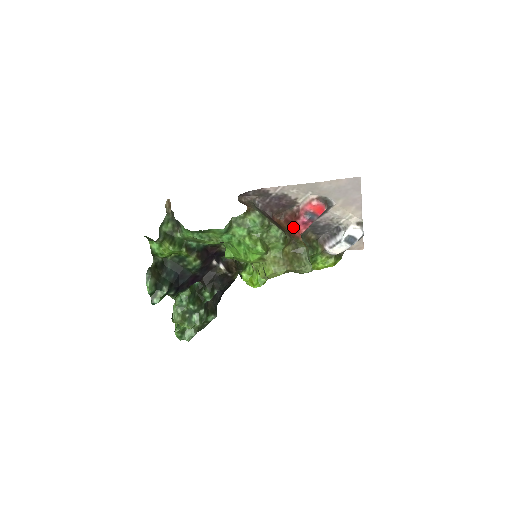
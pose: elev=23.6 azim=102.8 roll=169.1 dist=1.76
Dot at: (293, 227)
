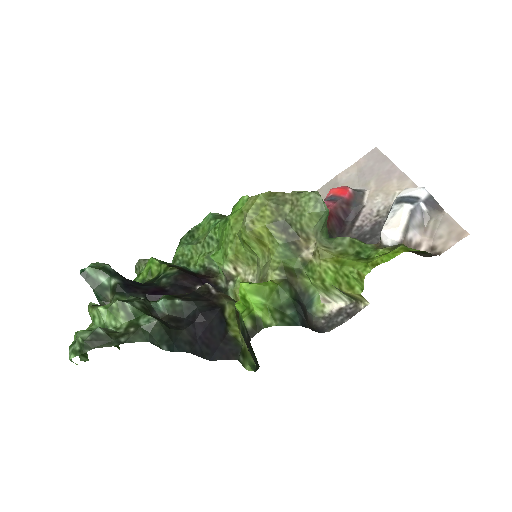
Dot at: occluded
